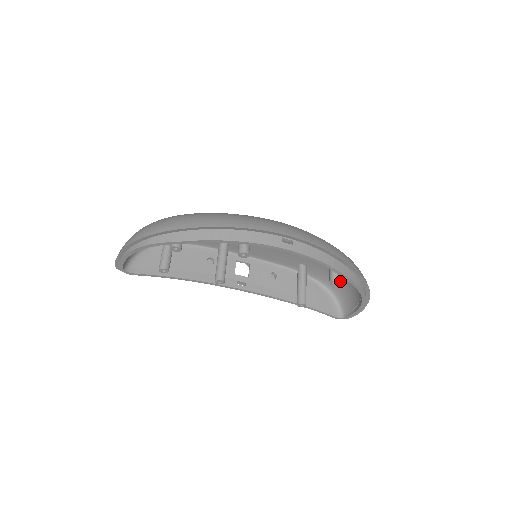
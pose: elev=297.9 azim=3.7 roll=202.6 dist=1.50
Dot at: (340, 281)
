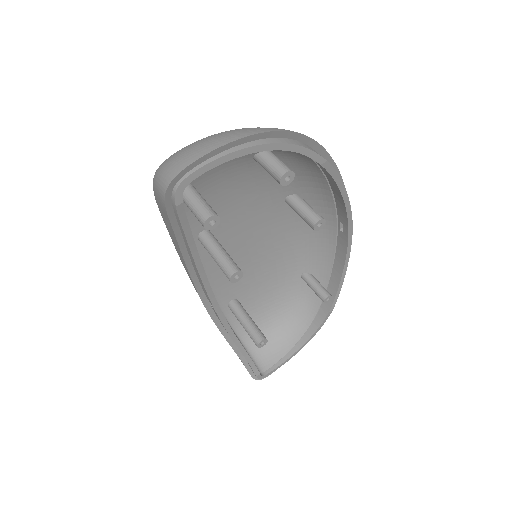
Dot at: (264, 327)
